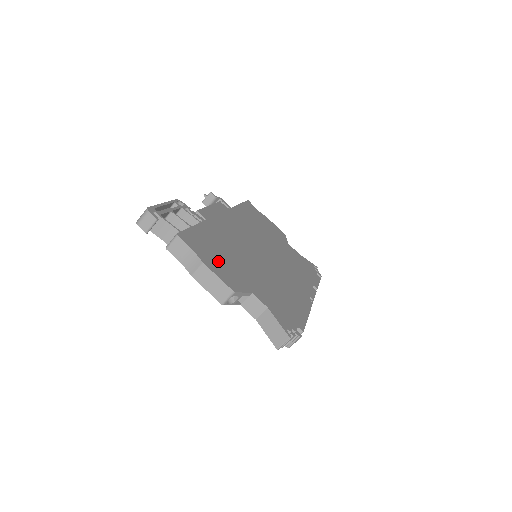
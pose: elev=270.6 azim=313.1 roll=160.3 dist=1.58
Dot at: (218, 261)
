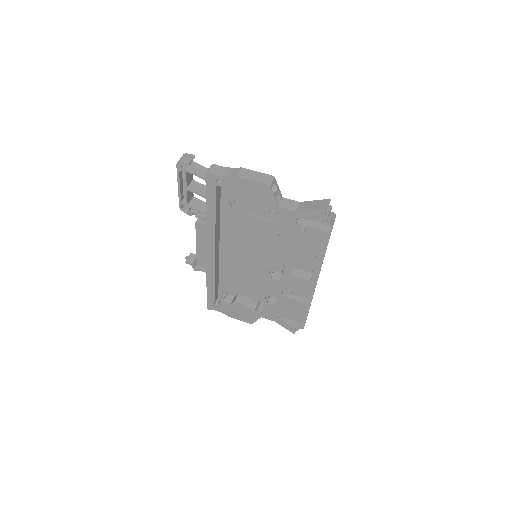
Dot at: occluded
